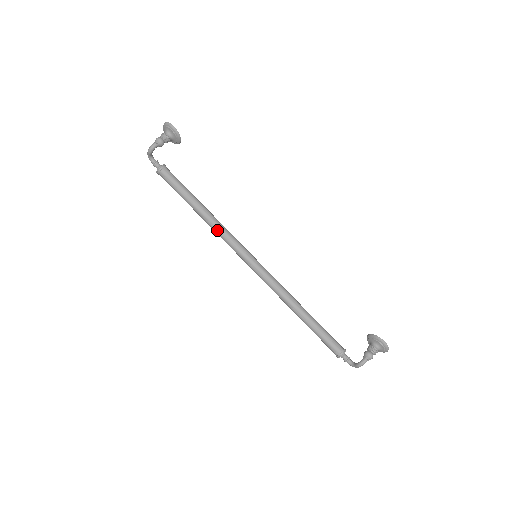
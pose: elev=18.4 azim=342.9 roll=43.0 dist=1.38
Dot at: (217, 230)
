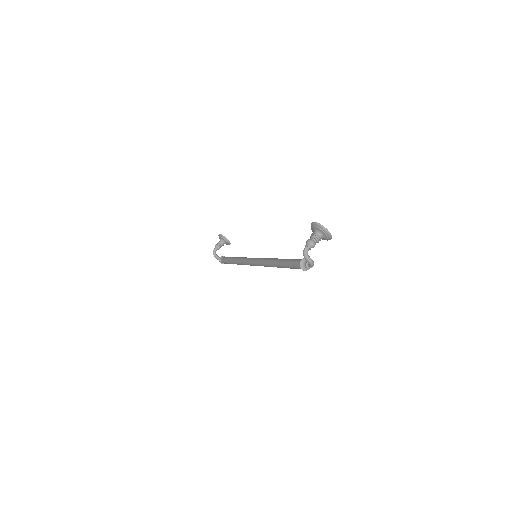
Dot at: (239, 262)
